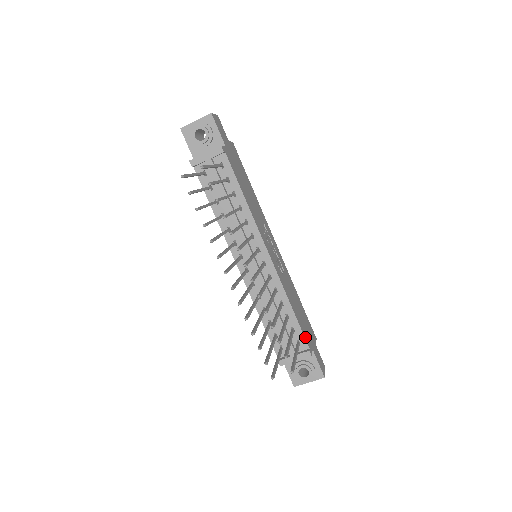
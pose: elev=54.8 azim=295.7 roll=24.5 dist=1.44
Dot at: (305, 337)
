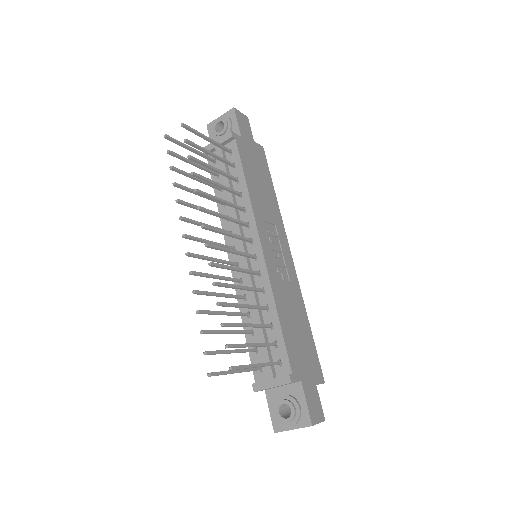
Dot at: (290, 358)
